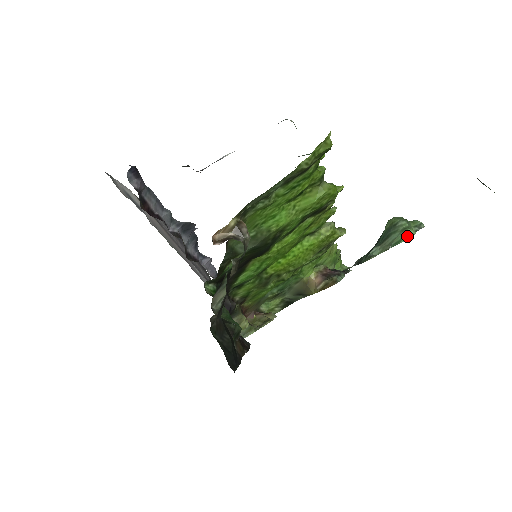
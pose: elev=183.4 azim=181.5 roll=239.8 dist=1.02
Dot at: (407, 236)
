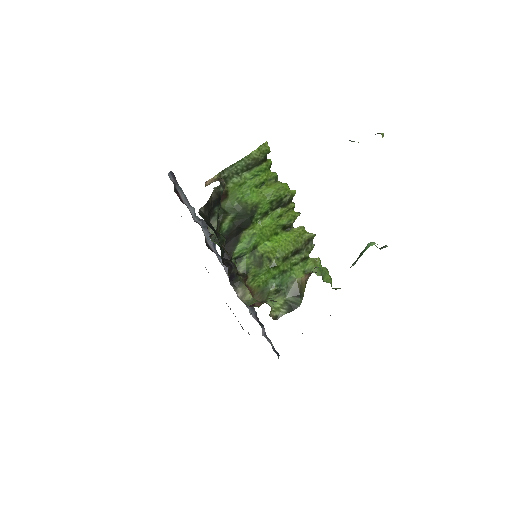
Dot at: (369, 245)
